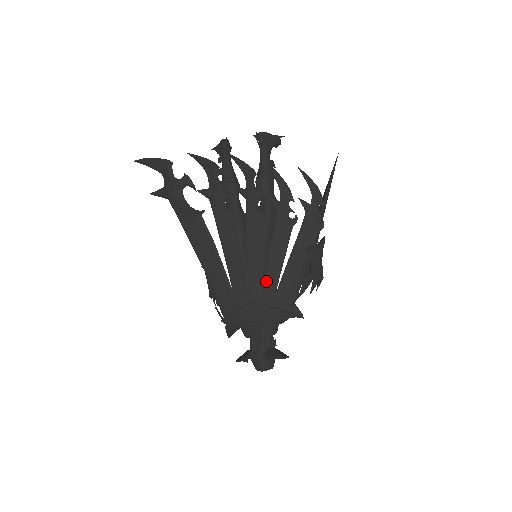
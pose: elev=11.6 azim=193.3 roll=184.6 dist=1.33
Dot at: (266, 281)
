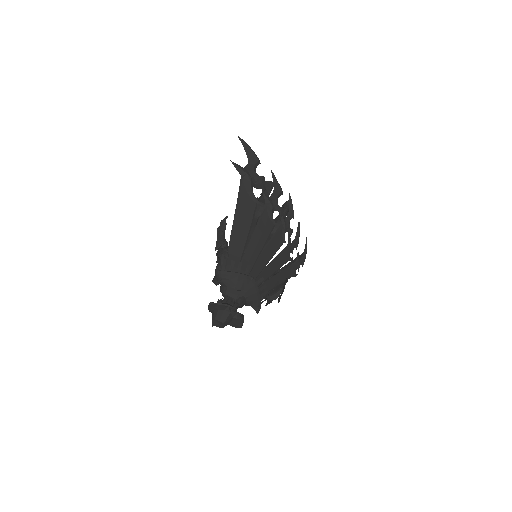
Dot at: (261, 274)
